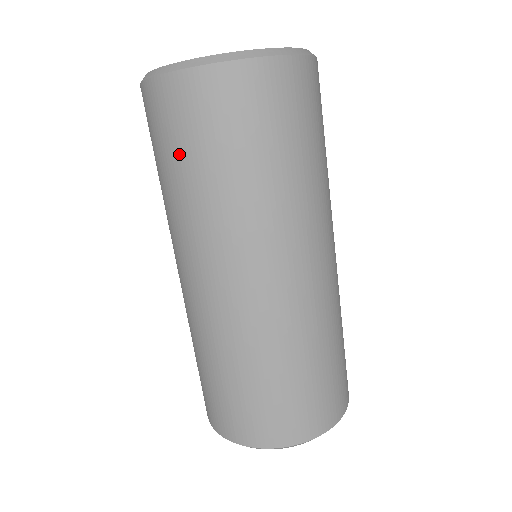
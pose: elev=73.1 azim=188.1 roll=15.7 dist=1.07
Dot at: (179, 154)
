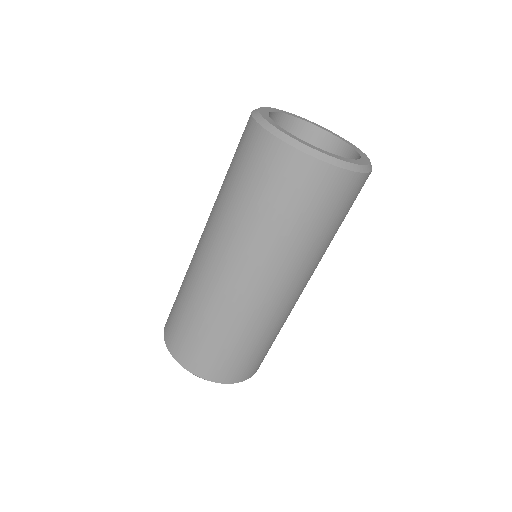
Dot at: (238, 173)
